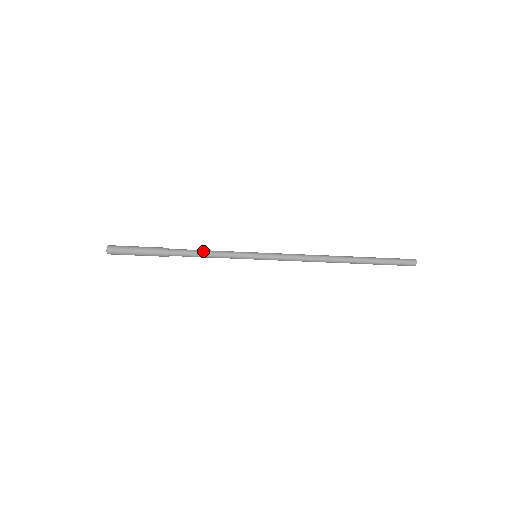
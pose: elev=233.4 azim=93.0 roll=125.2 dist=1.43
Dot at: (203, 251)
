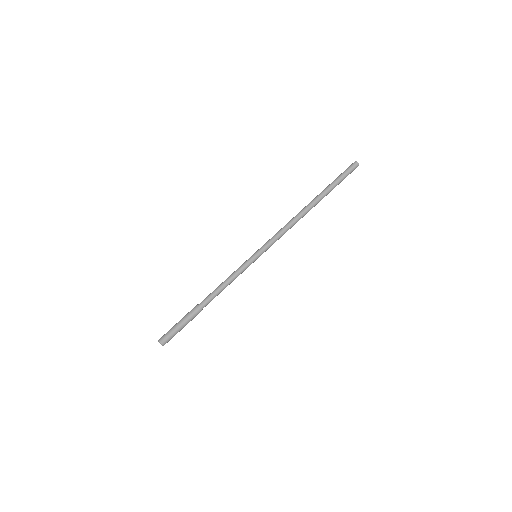
Dot at: (220, 285)
